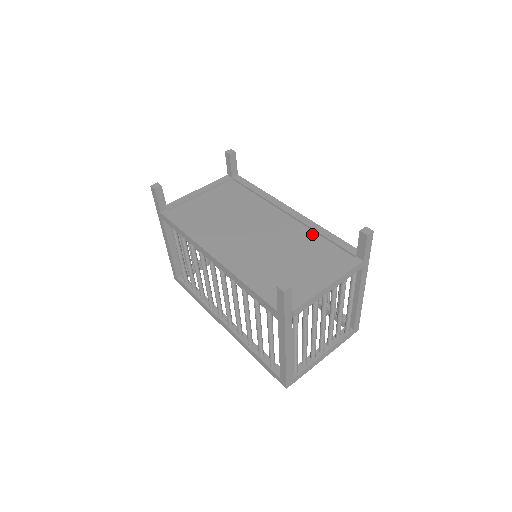
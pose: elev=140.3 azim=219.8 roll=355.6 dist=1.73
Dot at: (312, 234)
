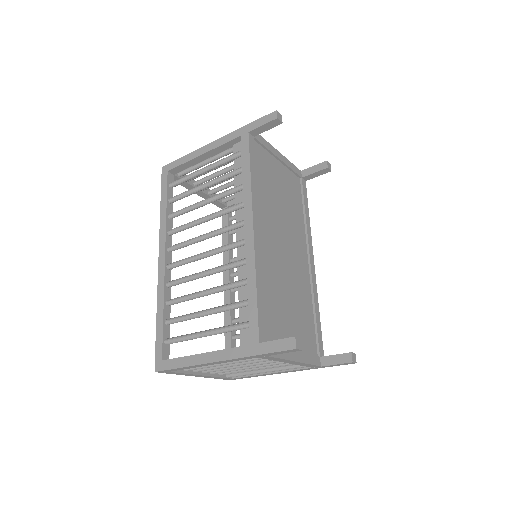
Dot at: (310, 301)
